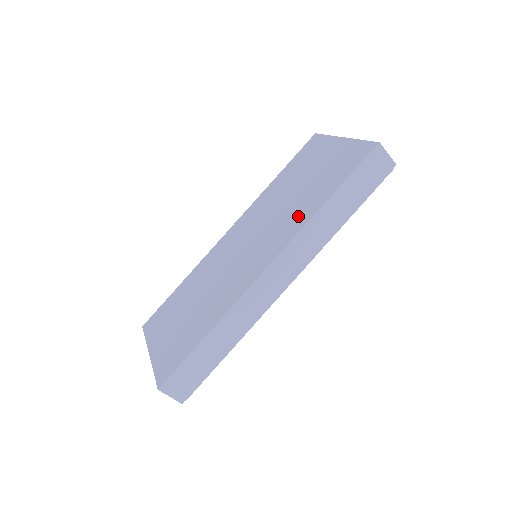
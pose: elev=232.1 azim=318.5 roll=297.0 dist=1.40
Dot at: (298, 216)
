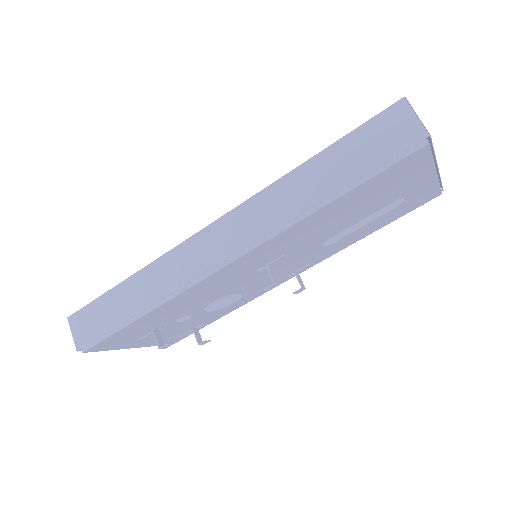
Dot at: occluded
